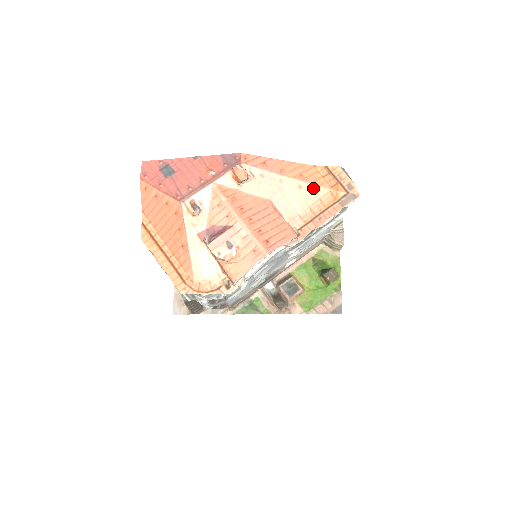
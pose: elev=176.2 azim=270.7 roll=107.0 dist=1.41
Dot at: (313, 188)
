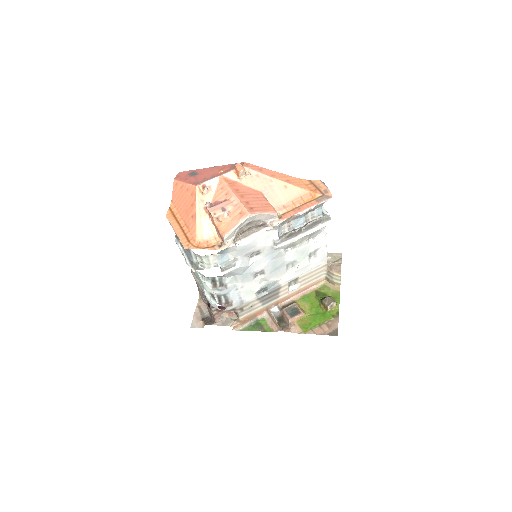
Dot at: (296, 189)
